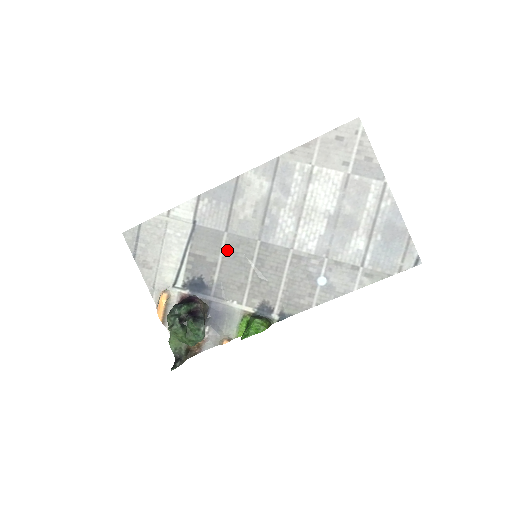
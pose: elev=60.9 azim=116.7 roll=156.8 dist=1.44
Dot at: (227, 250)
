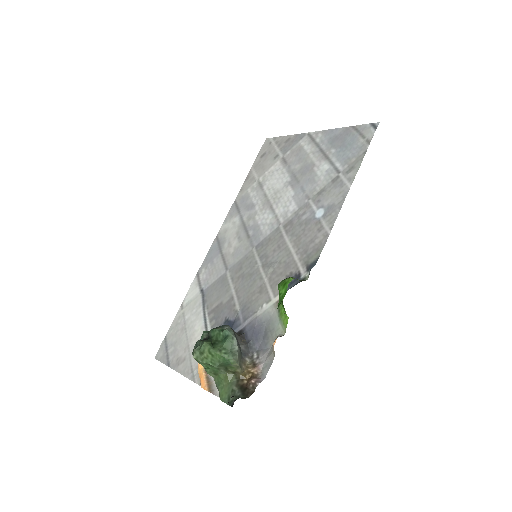
Dot at: (235, 280)
